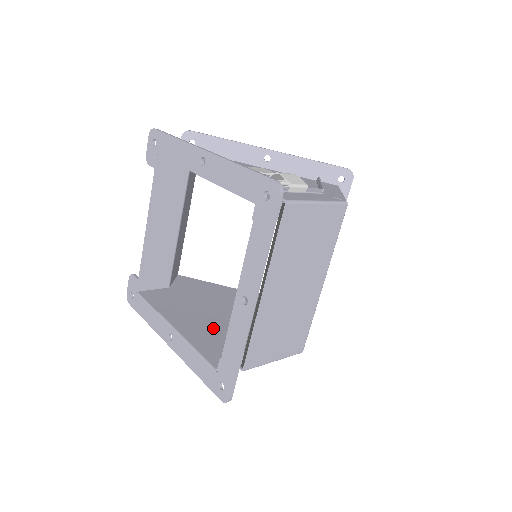
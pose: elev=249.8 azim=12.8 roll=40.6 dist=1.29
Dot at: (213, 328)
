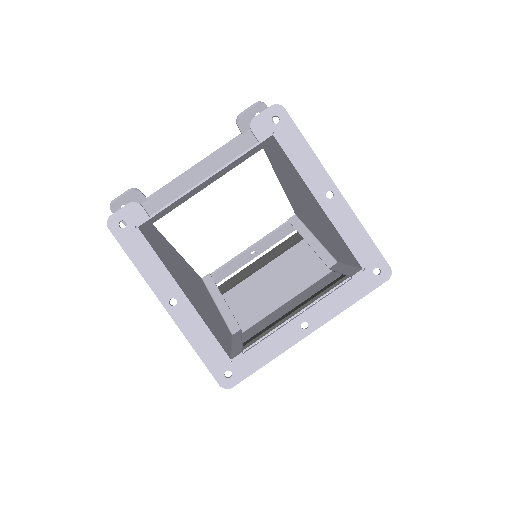
Dot at: (199, 303)
